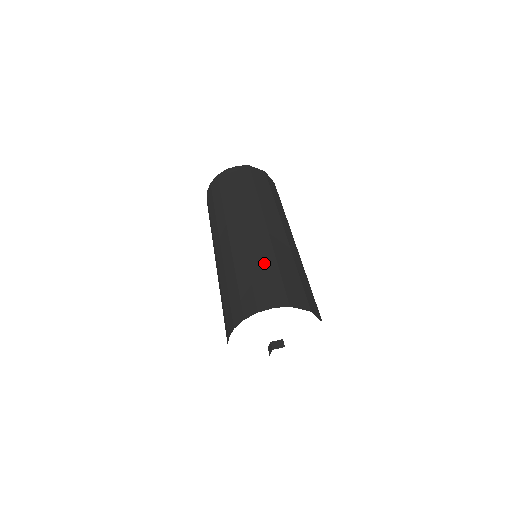
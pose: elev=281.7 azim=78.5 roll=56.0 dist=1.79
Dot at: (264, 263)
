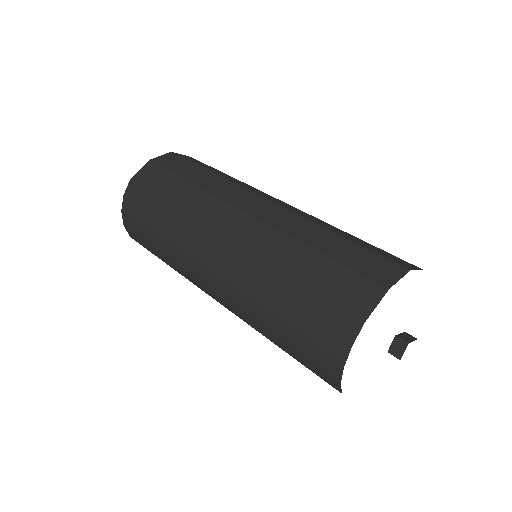
Dot at: (278, 294)
